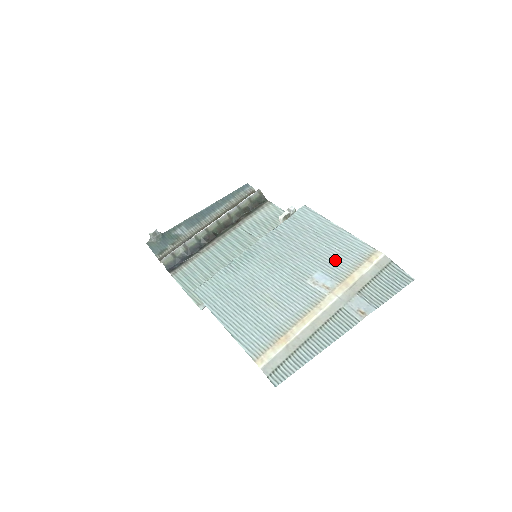
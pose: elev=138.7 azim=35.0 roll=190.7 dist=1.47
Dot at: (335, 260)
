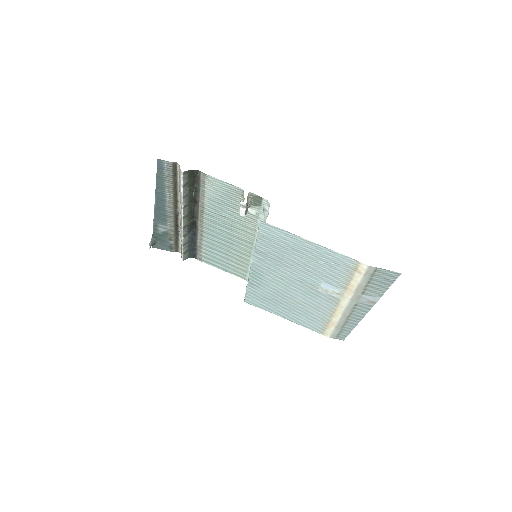
Dot at: (329, 273)
